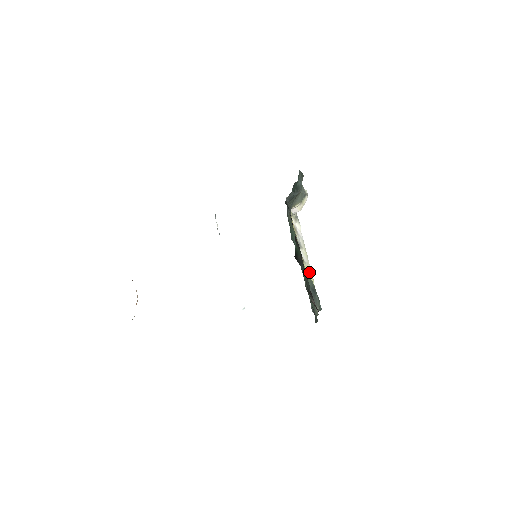
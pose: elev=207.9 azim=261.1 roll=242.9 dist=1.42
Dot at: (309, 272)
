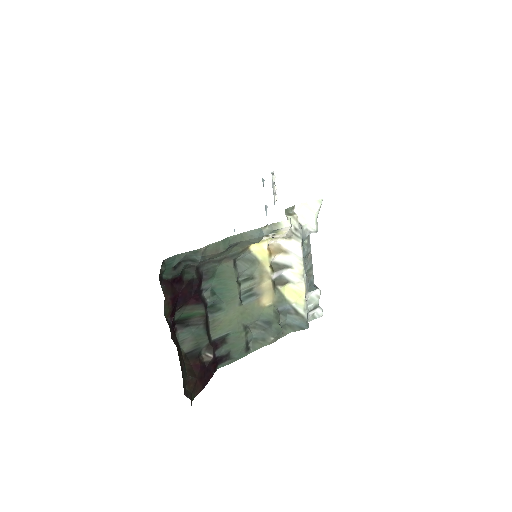
Dot at: (297, 292)
